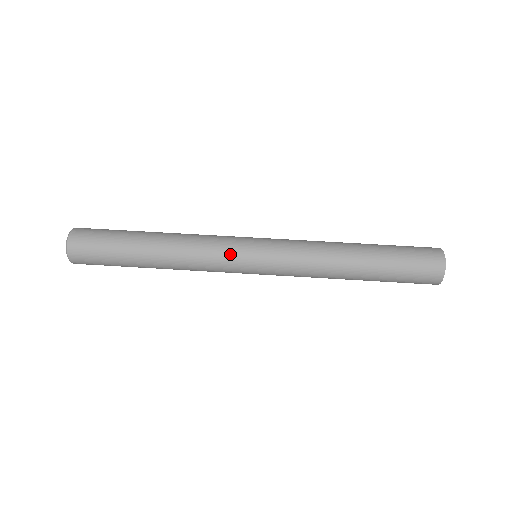
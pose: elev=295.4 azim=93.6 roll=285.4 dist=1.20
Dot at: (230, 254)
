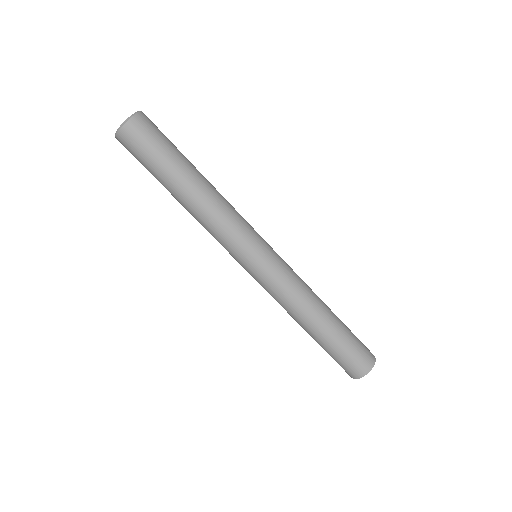
Dot at: (228, 251)
